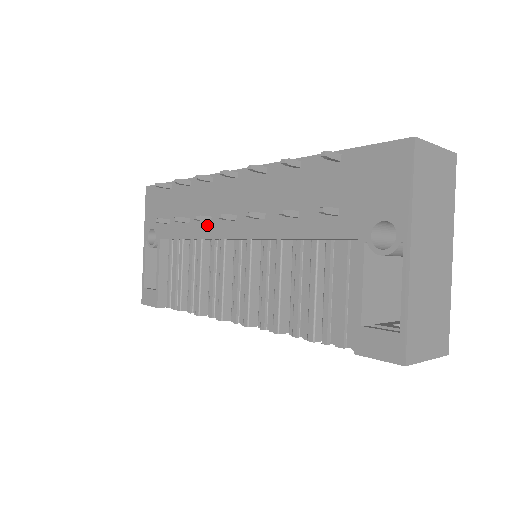
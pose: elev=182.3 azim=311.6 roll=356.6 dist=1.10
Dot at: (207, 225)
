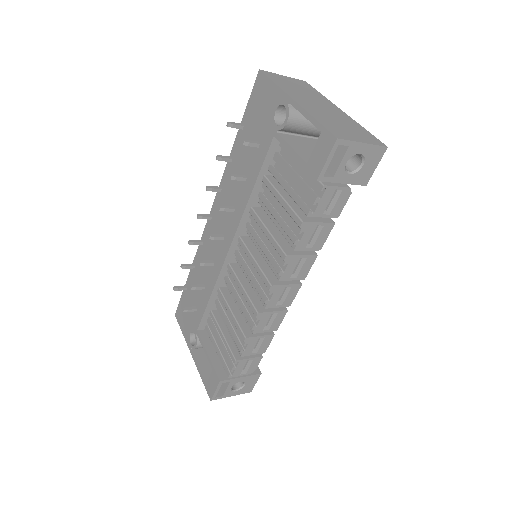
Dot at: (214, 269)
